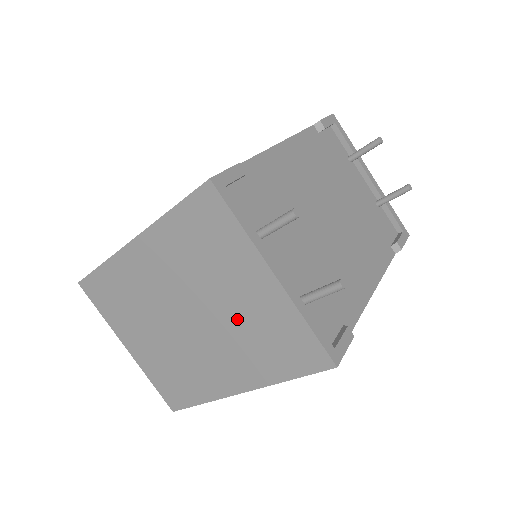
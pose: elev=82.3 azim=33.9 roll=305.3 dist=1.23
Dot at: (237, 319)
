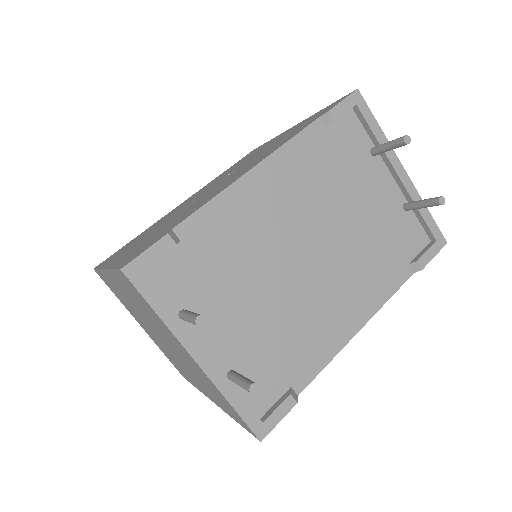
Dot at: (188, 364)
